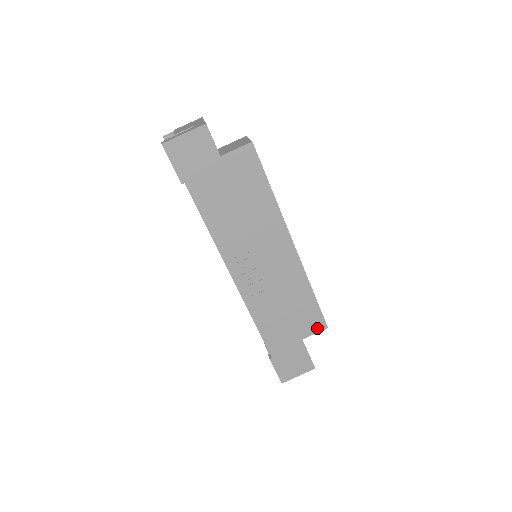
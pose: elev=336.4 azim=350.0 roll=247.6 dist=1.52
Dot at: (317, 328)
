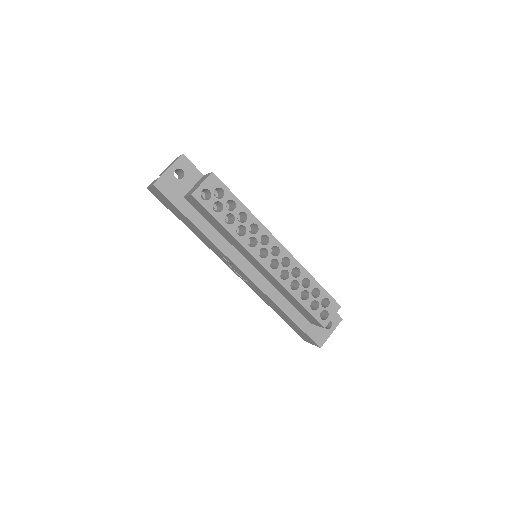
Dot at: (317, 323)
